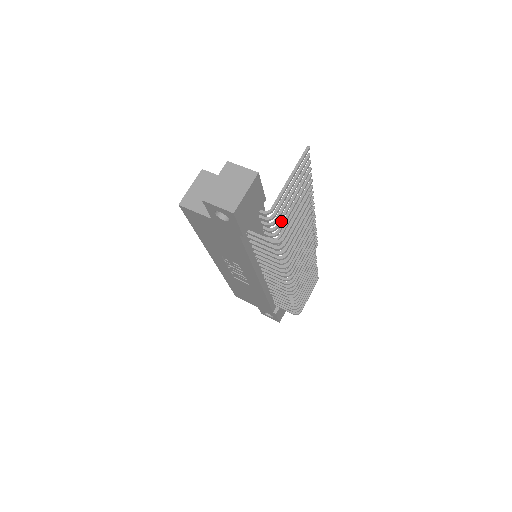
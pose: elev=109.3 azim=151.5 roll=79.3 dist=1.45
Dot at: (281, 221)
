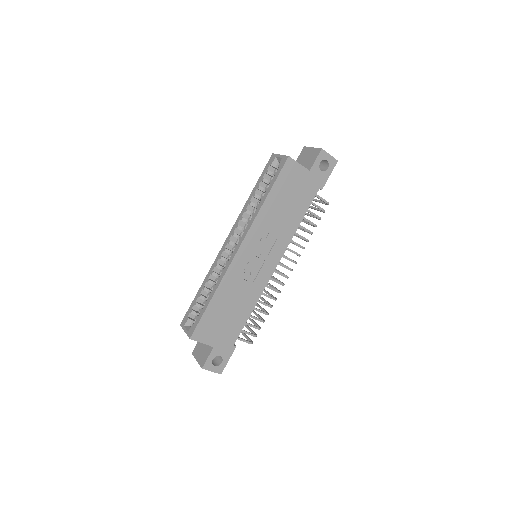
Dot at: occluded
